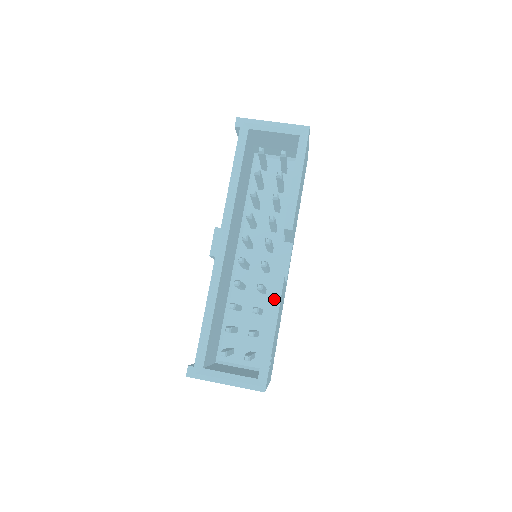
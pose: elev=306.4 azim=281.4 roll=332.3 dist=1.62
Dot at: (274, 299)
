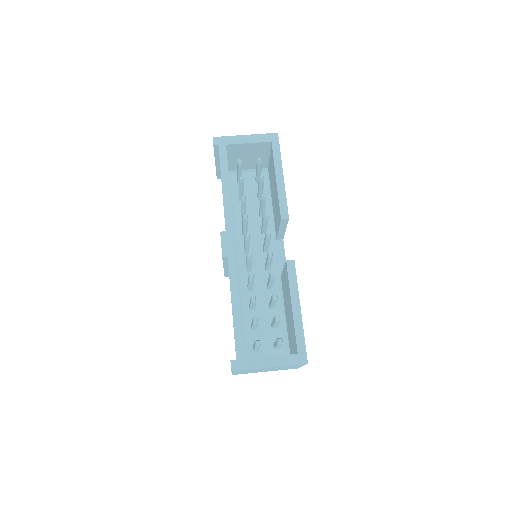
Dot at: (291, 280)
